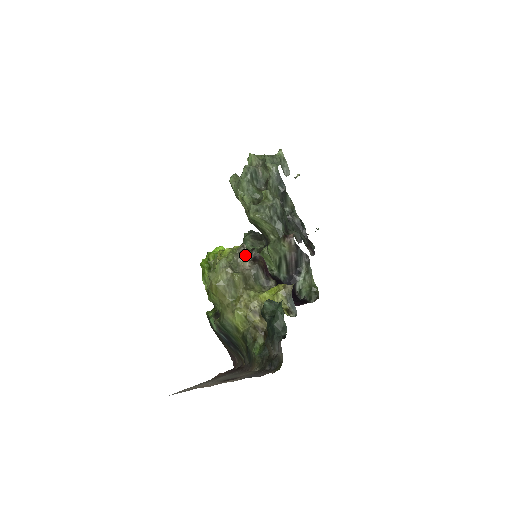
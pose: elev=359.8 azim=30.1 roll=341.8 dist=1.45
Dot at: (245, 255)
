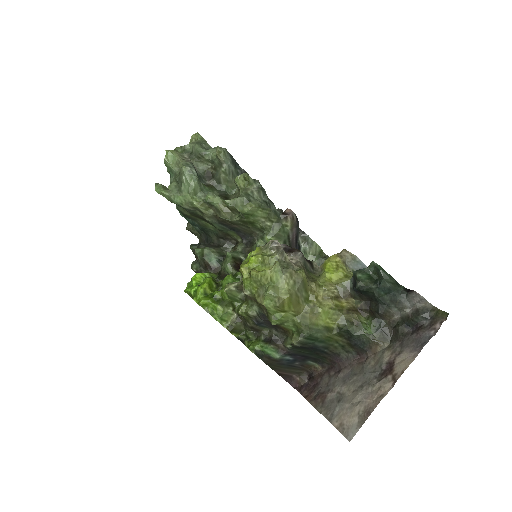
Dot at: (283, 250)
